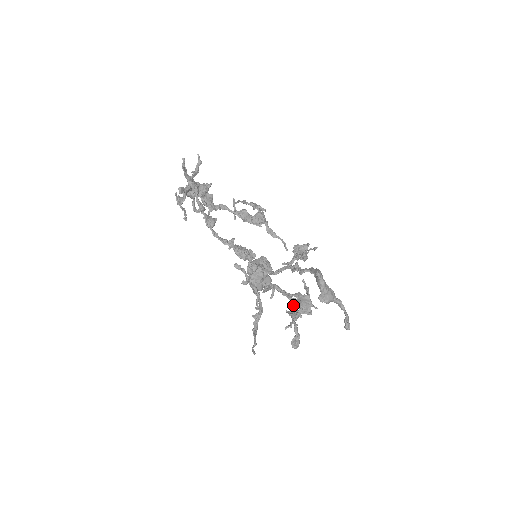
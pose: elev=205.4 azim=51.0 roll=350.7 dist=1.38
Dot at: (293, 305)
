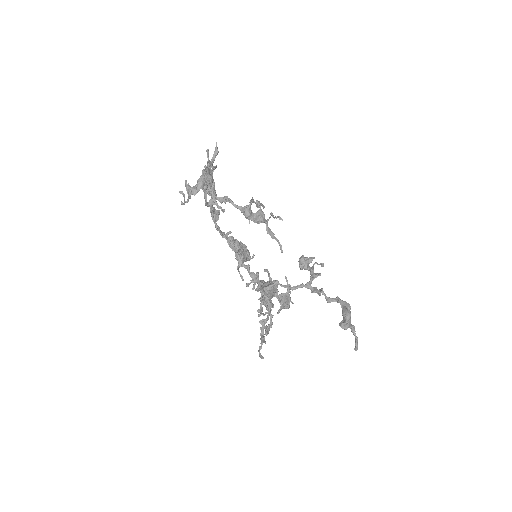
Dot at: occluded
